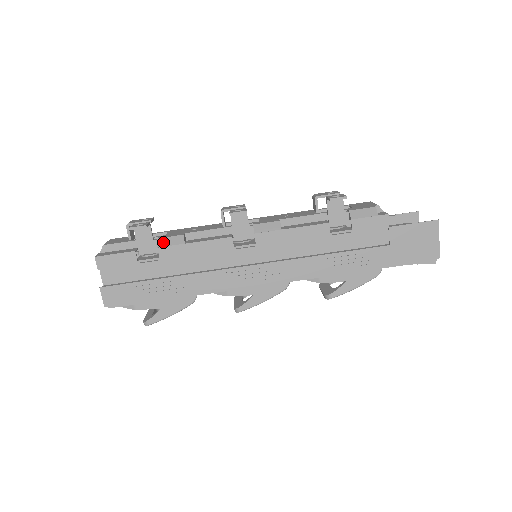
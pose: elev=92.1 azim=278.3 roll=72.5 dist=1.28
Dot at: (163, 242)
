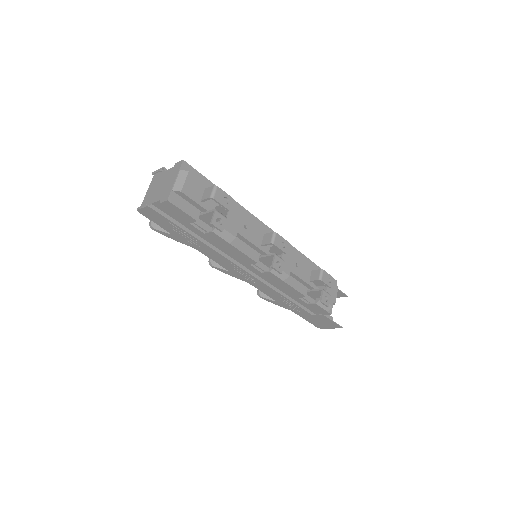
Dot at: occluded
